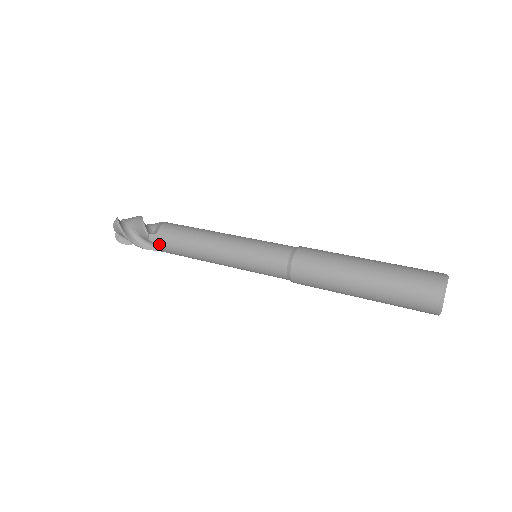
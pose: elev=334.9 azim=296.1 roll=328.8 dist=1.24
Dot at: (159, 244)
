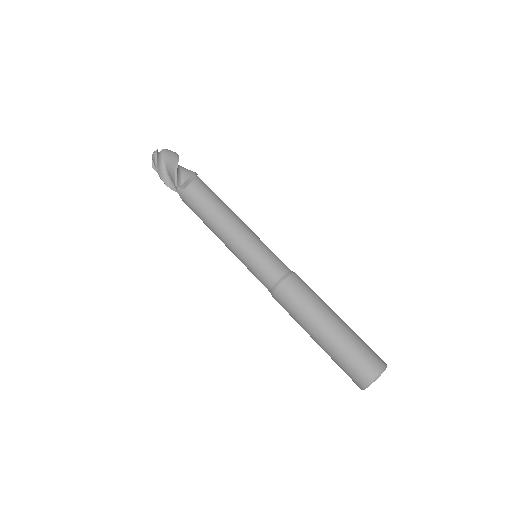
Dot at: (183, 199)
